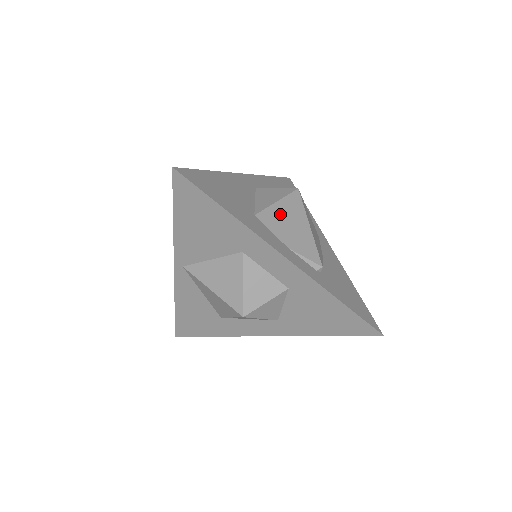
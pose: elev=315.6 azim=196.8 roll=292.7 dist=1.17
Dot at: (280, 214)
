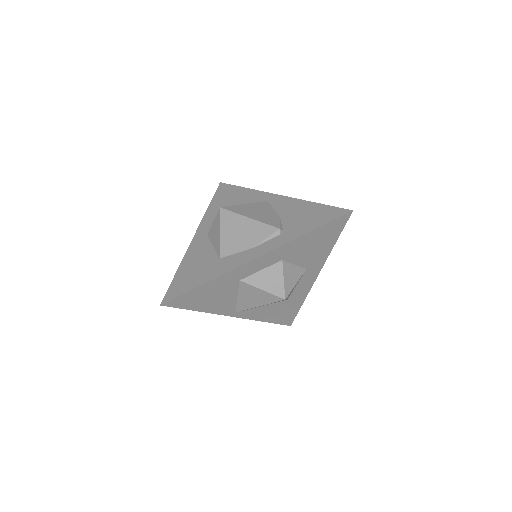
Dot at: (229, 237)
